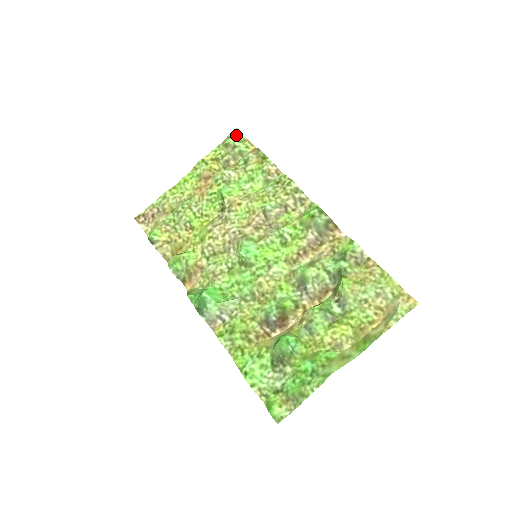
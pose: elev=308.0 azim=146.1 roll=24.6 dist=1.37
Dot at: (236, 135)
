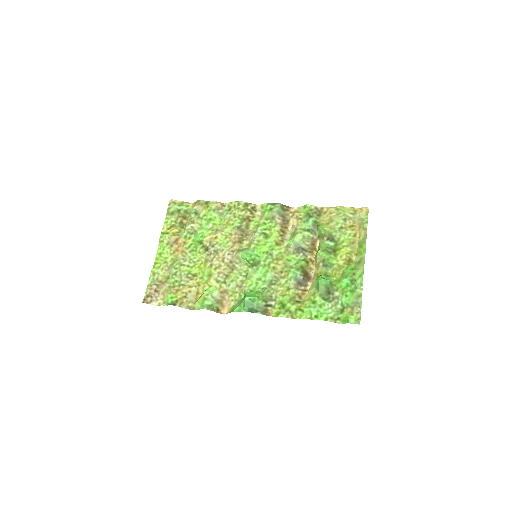
Dot at: (174, 203)
